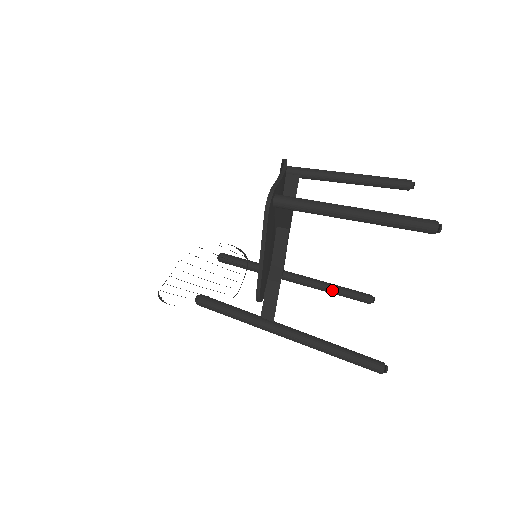
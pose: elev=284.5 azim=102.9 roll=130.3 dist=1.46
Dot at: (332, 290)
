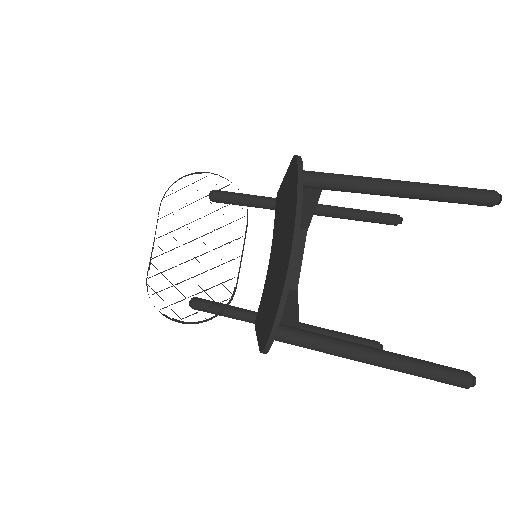
Dot at: (352, 219)
